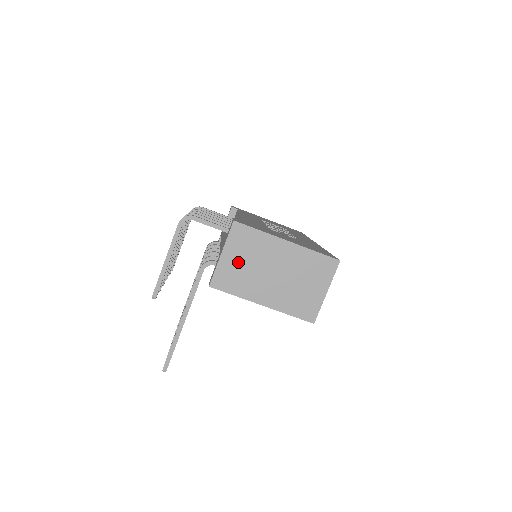
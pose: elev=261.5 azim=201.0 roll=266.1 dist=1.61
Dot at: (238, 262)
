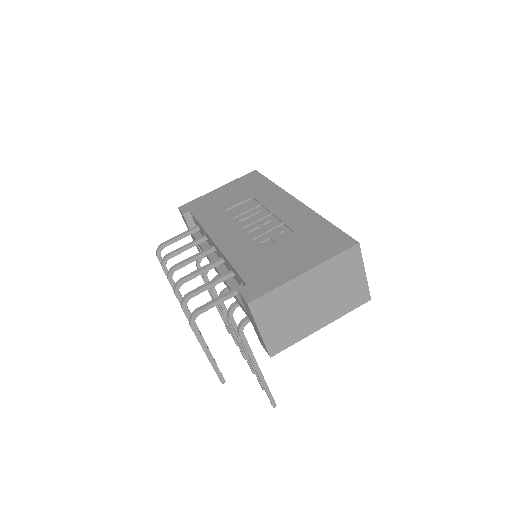
Dot at: (278, 324)
